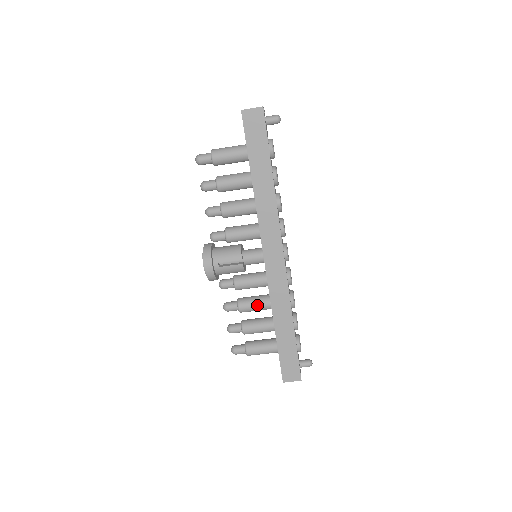
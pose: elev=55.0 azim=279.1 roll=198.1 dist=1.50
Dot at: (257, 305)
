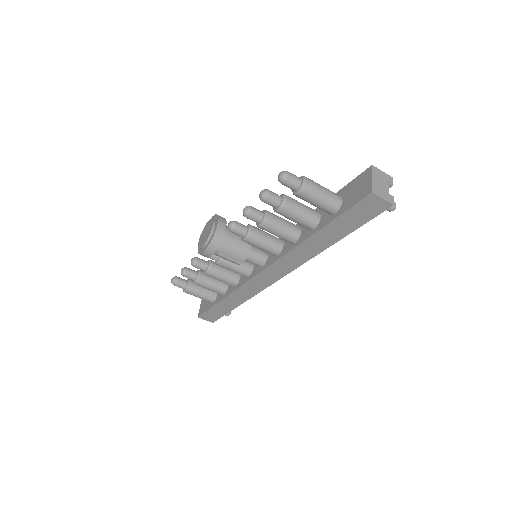
Dot at: (224, 280)
